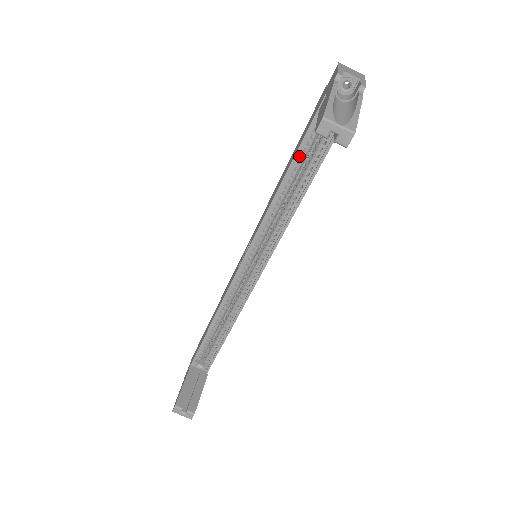
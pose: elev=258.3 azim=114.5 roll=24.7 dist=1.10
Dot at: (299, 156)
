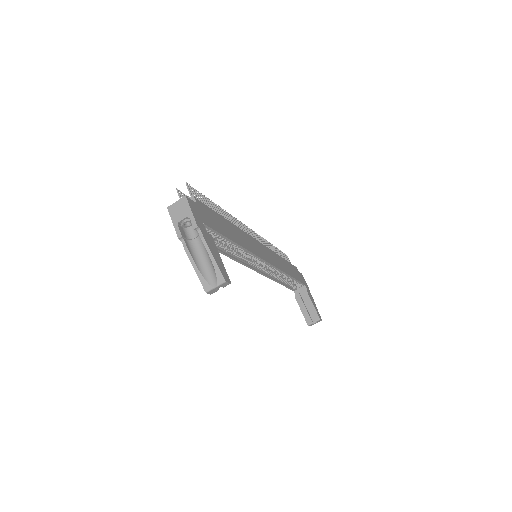
Dot at: occluded
